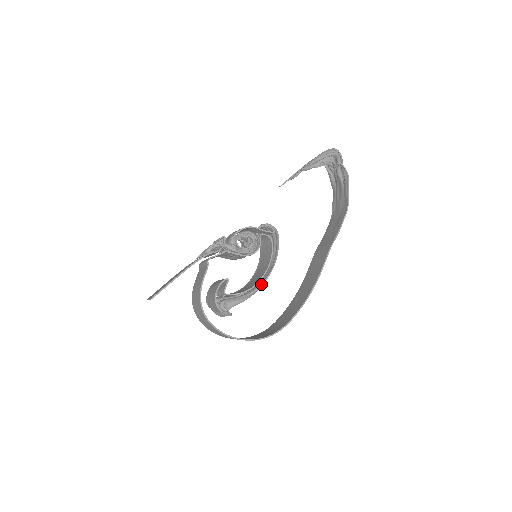
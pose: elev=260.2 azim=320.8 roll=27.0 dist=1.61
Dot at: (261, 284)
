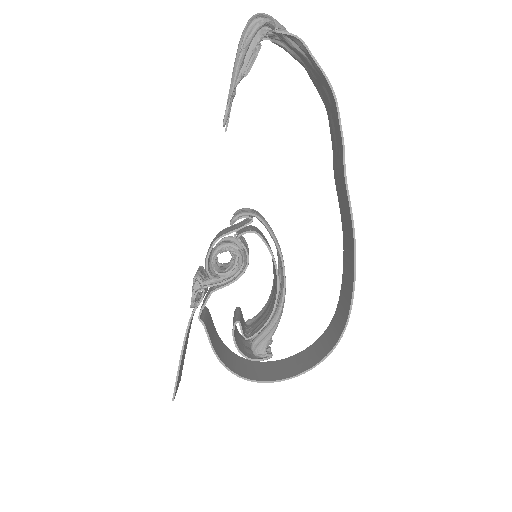
Dot at: (282, 297)
